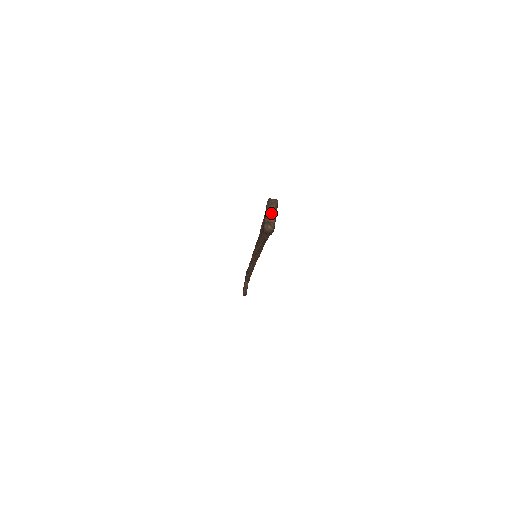
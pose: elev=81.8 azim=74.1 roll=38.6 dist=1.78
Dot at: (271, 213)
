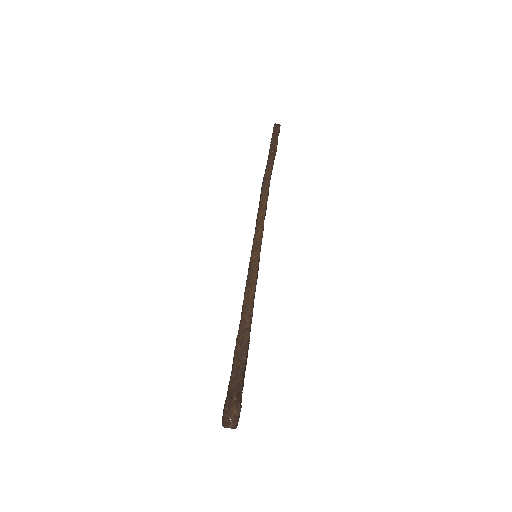
Dot at: (229, 425)
